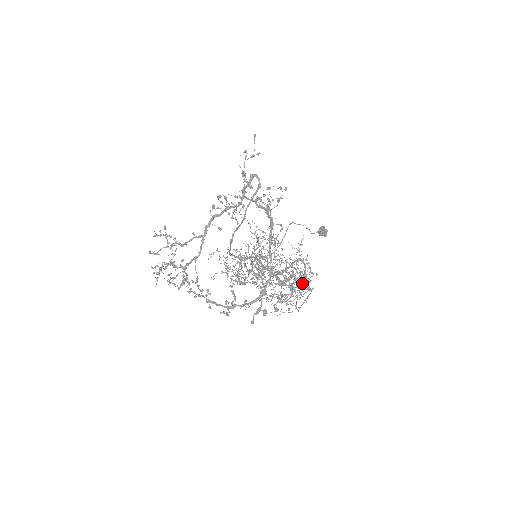
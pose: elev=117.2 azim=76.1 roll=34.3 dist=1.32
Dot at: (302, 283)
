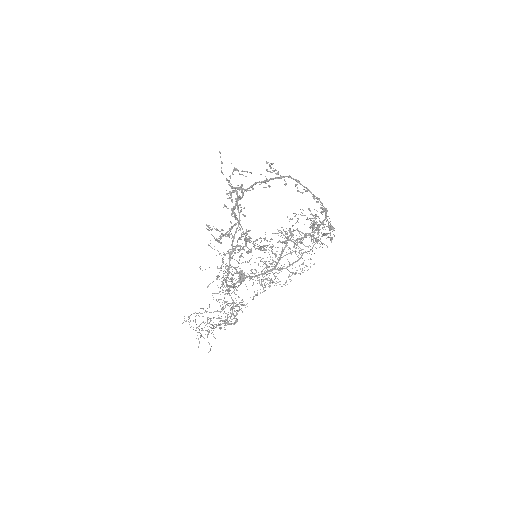
Dot at: occluded
